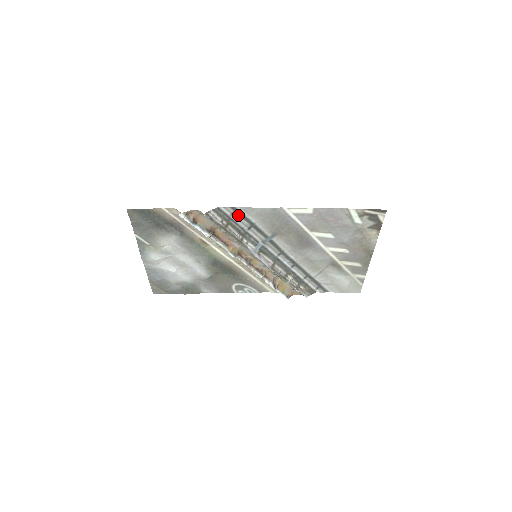
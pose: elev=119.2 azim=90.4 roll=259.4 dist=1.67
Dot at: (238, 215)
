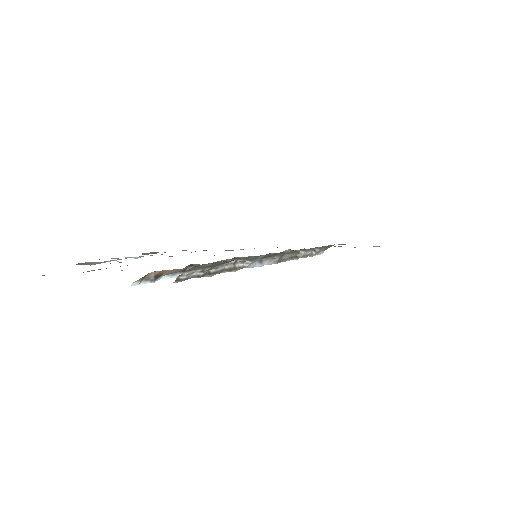
Dot at: occluded
